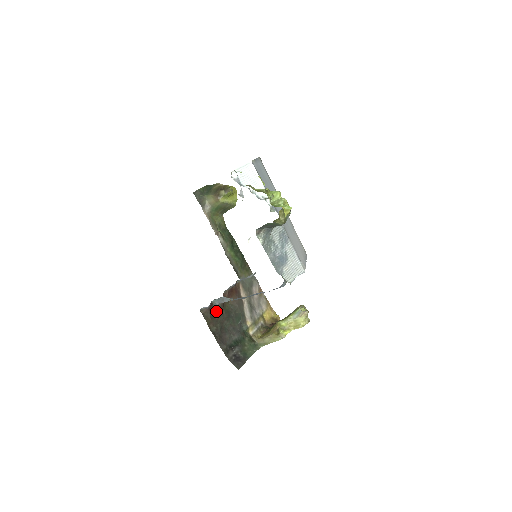
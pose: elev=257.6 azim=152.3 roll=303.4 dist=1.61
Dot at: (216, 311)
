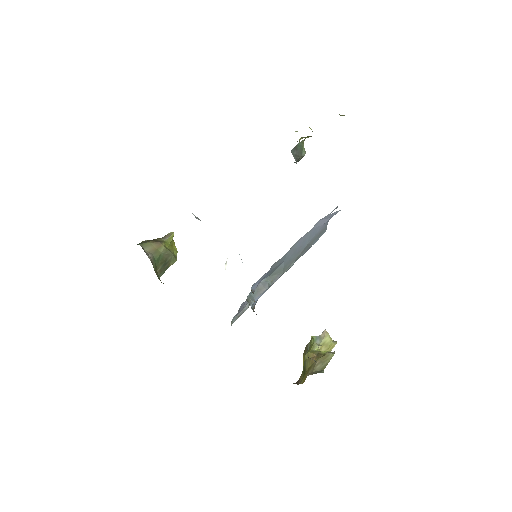
Dot at: occluded
